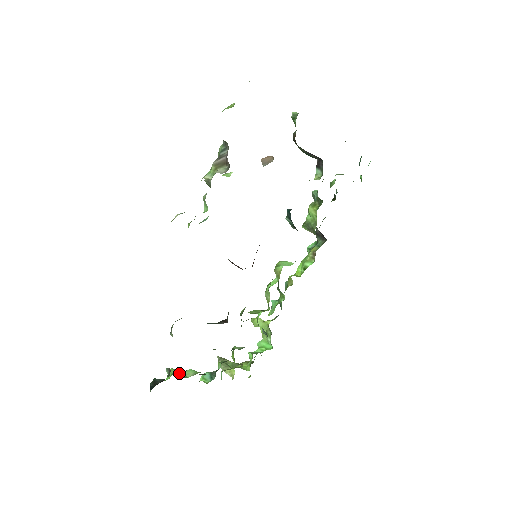
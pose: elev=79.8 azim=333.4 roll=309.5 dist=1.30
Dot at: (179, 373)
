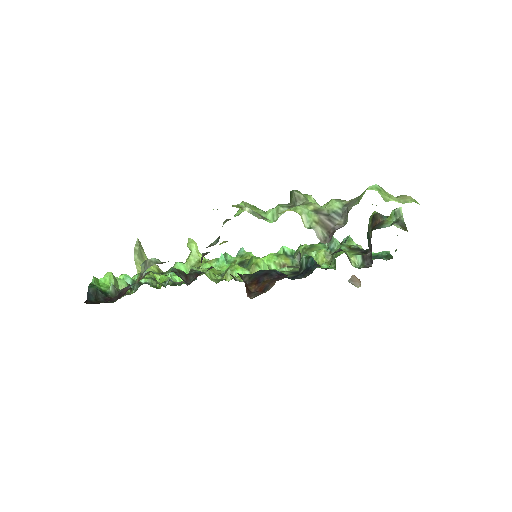
Dot at: (116, 285)
